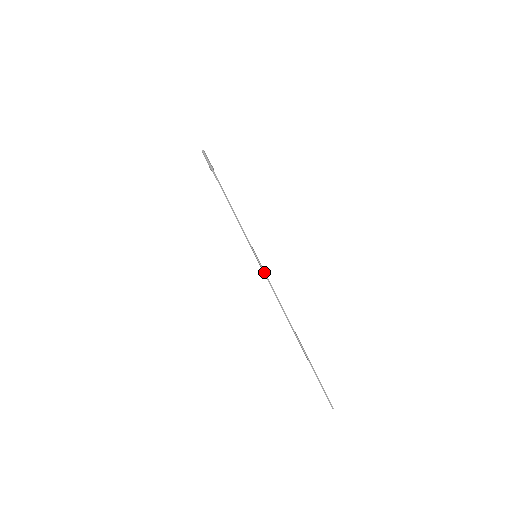
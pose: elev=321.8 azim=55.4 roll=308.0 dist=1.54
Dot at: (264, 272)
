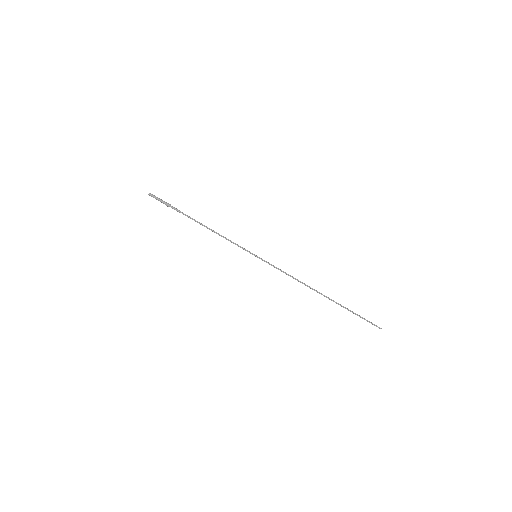
Dot at: (271, 265)
